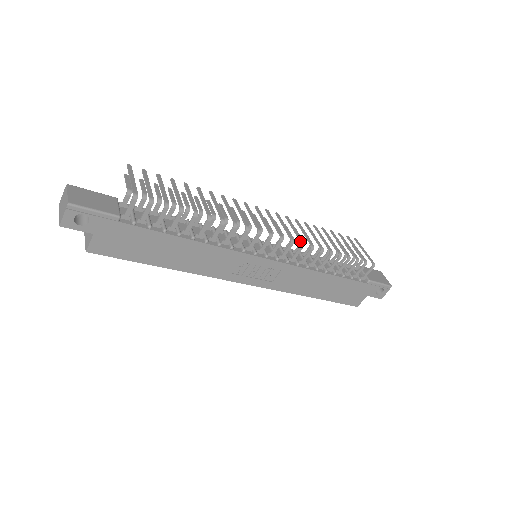
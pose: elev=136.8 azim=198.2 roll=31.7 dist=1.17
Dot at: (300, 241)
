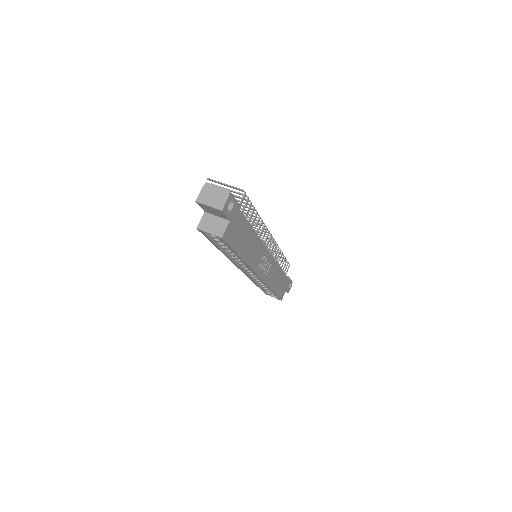
Dot at: occluded
